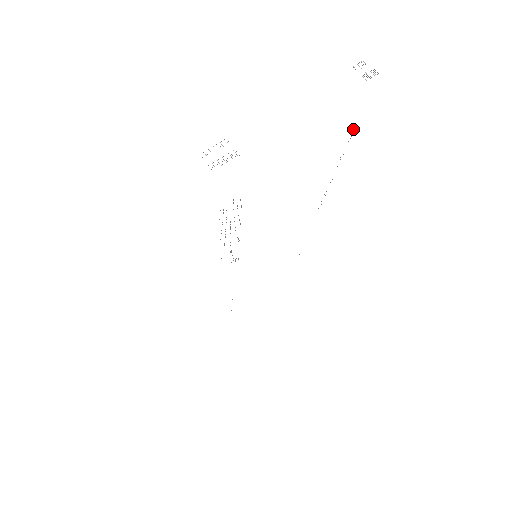
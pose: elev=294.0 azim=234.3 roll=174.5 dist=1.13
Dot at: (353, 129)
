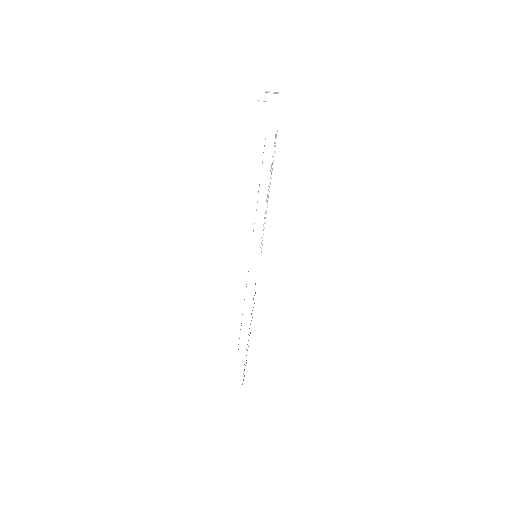
Dot at: occluded
